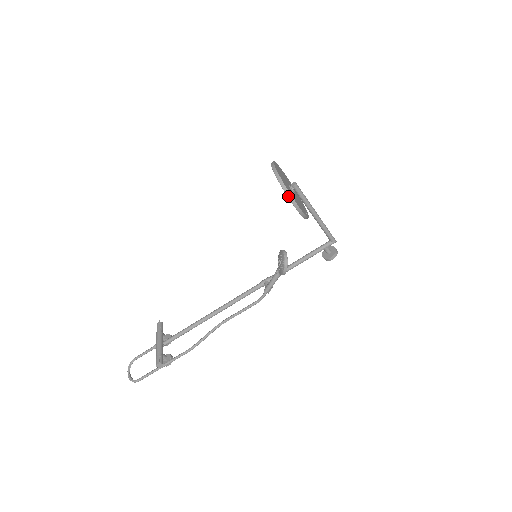
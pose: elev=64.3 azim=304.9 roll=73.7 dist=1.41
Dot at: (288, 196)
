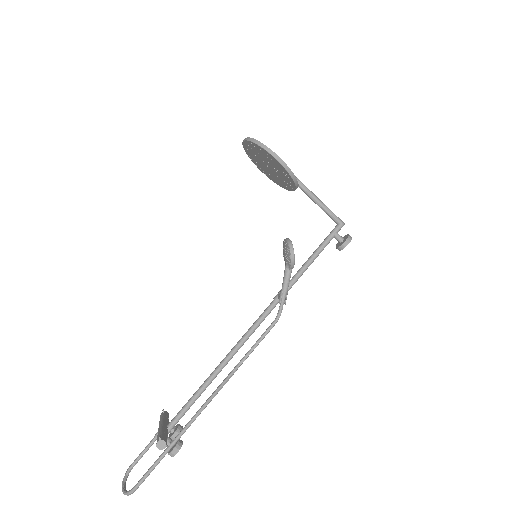
Dot at: (263, 147)
